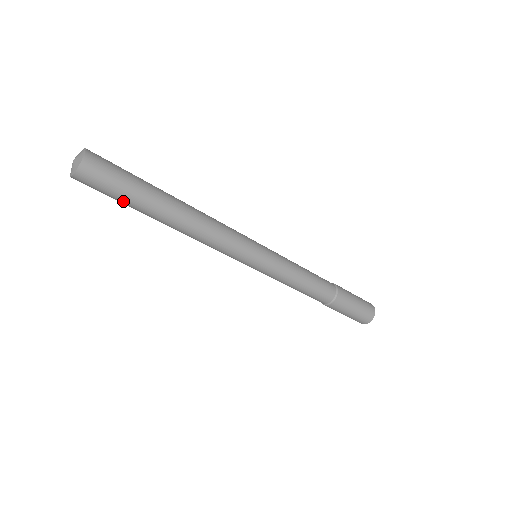
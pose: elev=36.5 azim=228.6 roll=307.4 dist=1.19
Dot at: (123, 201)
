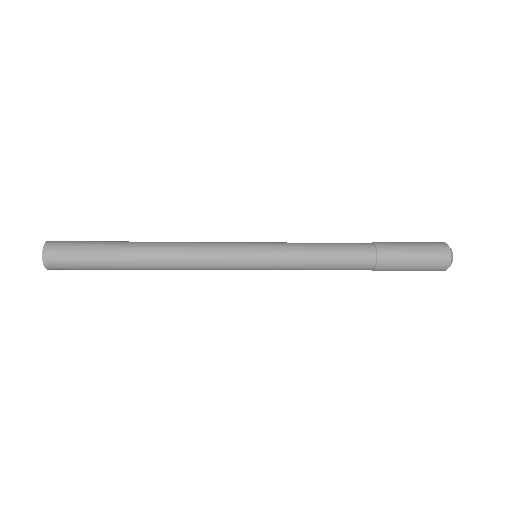
Dot at: (95, 266)
